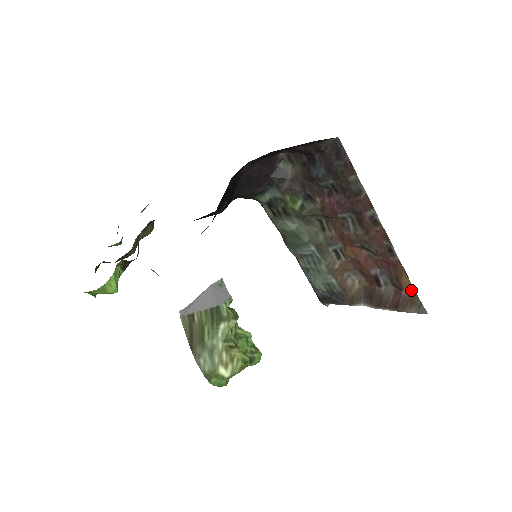
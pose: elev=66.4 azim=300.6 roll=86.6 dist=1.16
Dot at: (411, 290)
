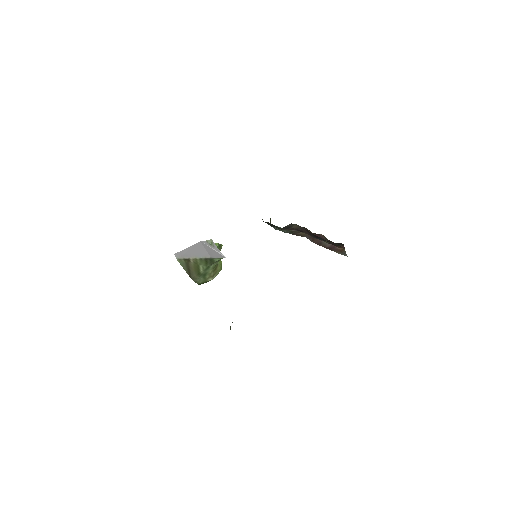
Dot at: (342, 248)
